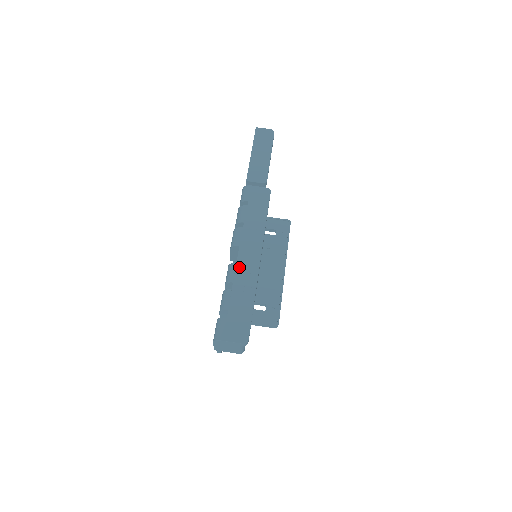
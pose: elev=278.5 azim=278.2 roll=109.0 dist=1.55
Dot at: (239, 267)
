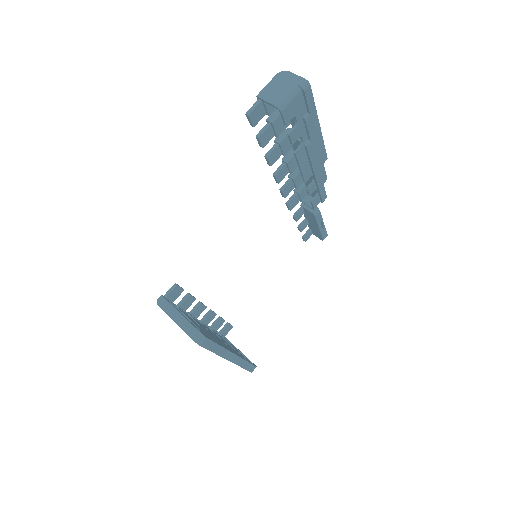
Dot at: occluded
